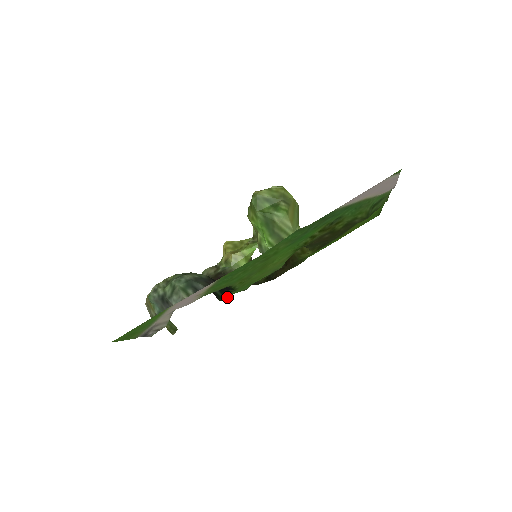
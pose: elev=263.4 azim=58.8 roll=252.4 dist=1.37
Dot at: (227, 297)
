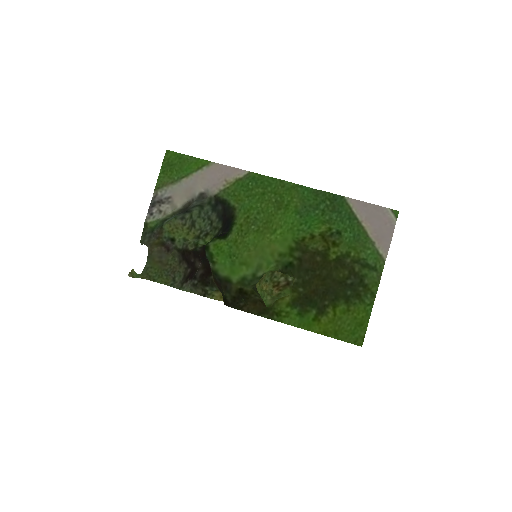
Dot at: (212, 250)
